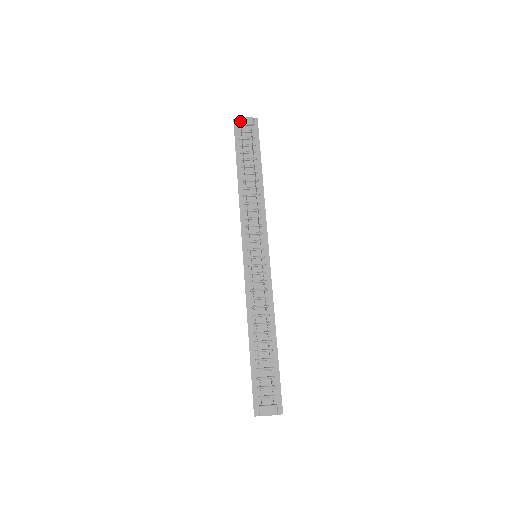
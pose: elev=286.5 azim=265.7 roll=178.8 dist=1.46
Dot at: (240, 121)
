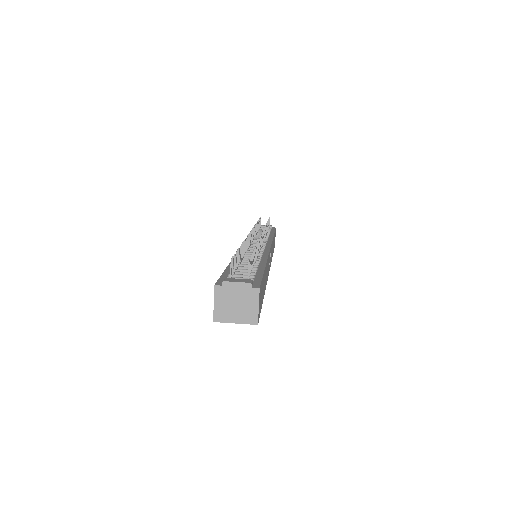
Dot at: occluded
